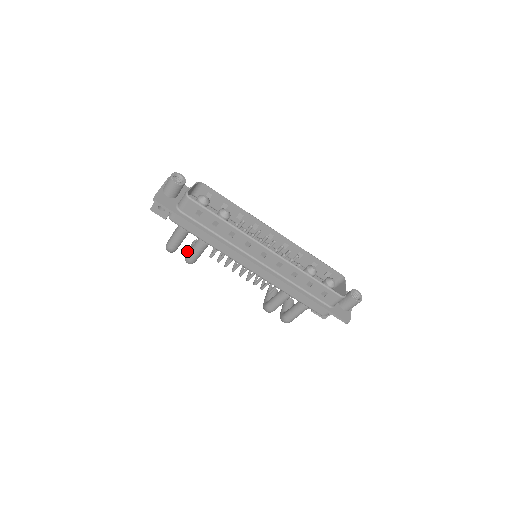
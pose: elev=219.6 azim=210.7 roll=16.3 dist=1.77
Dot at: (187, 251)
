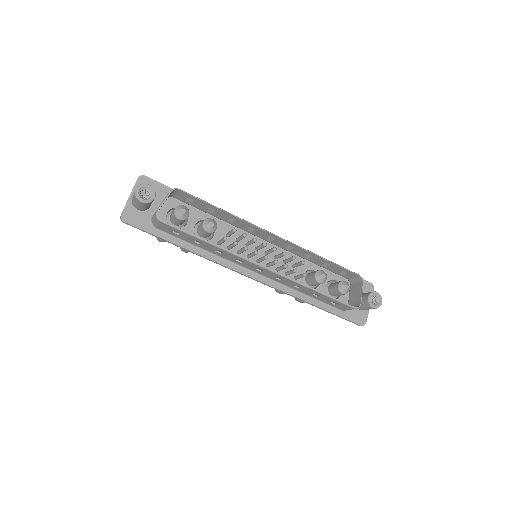
Dot at: occluded
